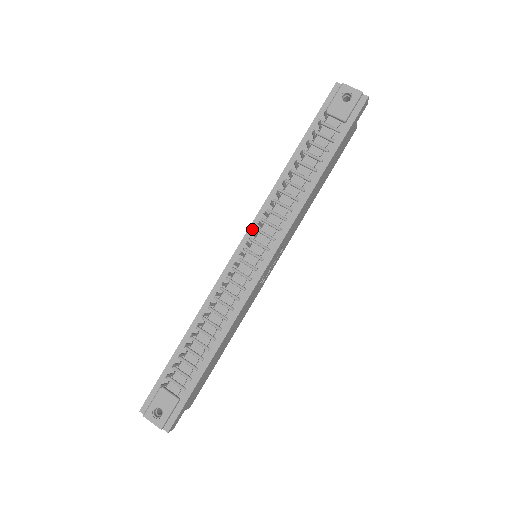
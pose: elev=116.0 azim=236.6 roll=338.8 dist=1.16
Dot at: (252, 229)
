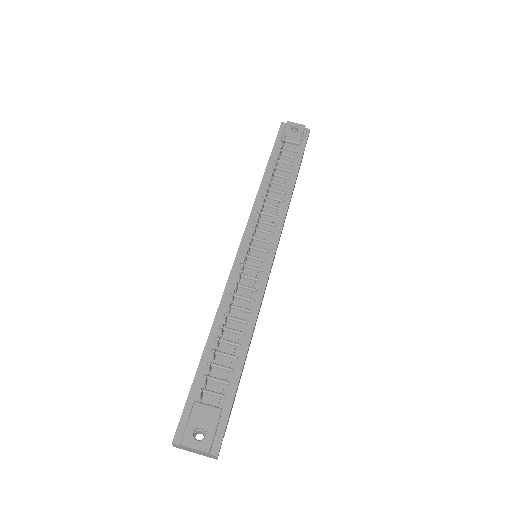
Dot at: (248, 229)
